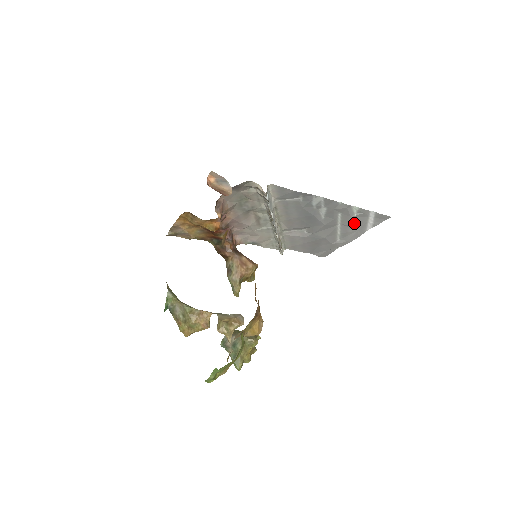
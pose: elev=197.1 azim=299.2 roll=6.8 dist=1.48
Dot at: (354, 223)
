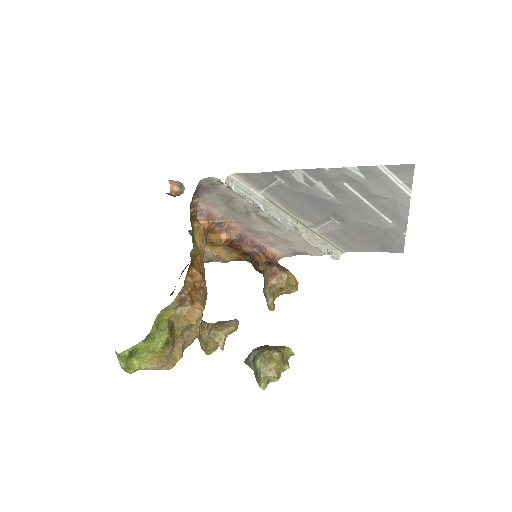
Dot at: (377, 190)
